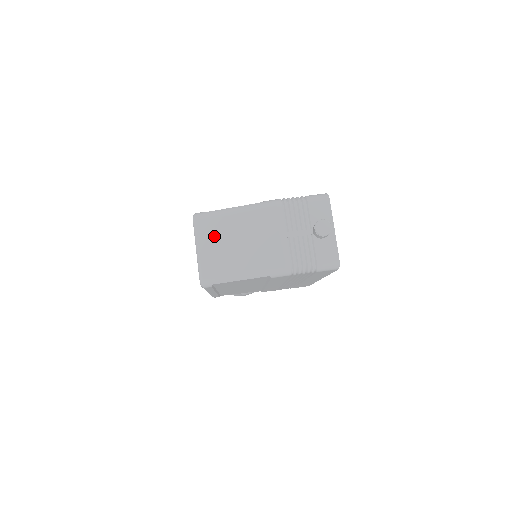
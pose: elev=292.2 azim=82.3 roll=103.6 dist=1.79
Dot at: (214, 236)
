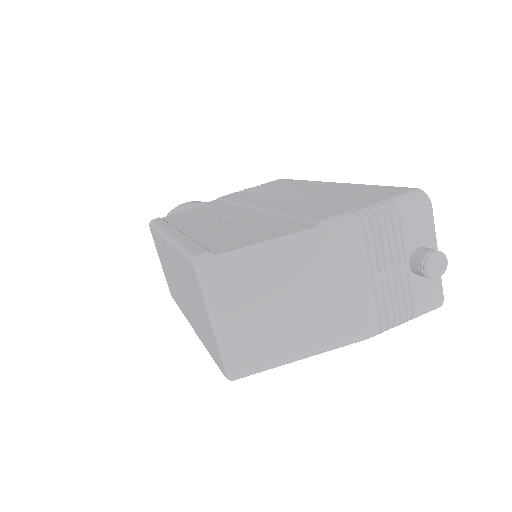
Dot at: (245, 300)
